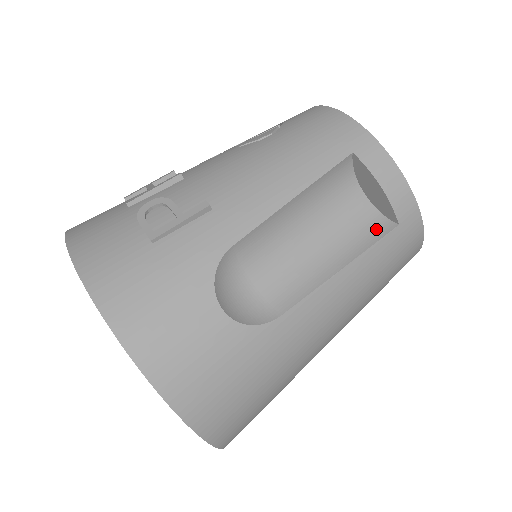
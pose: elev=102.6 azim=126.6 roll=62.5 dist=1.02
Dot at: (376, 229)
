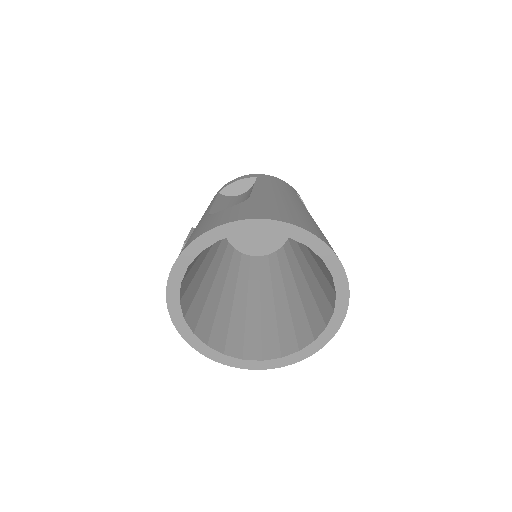
Dot at: occluded
